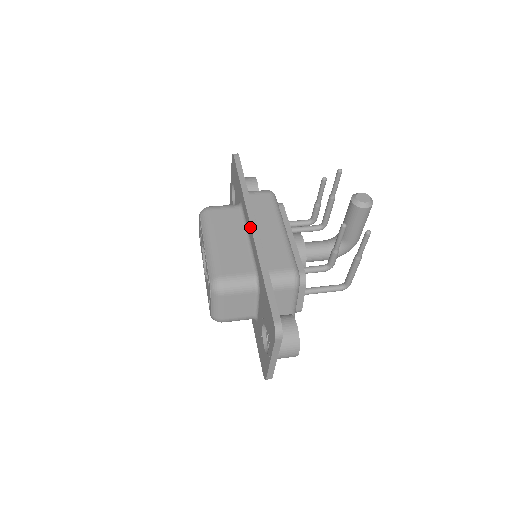
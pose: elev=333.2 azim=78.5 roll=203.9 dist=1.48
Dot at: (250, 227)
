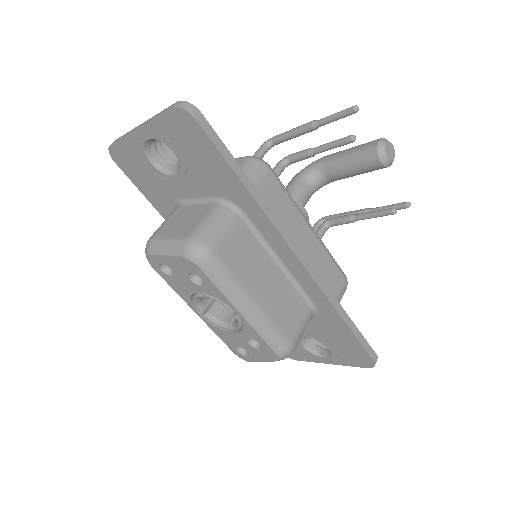
Dot at: (297, 260)
